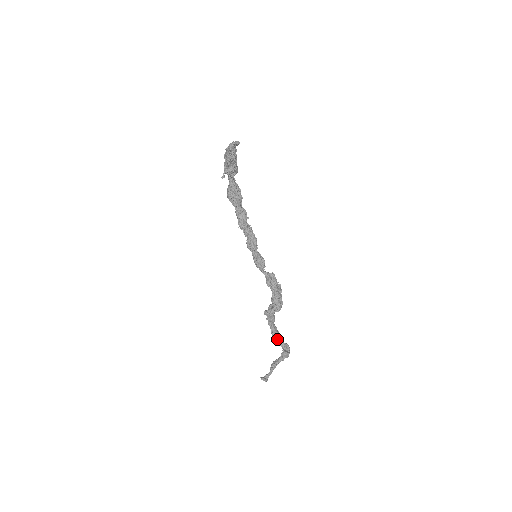
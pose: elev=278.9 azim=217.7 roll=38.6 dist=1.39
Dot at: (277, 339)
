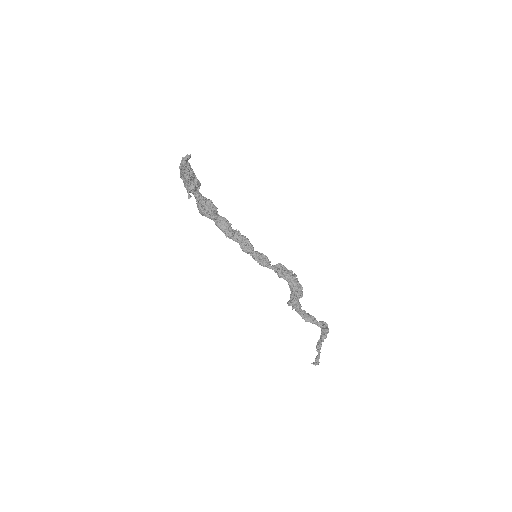
Dot at: (311, 322)
